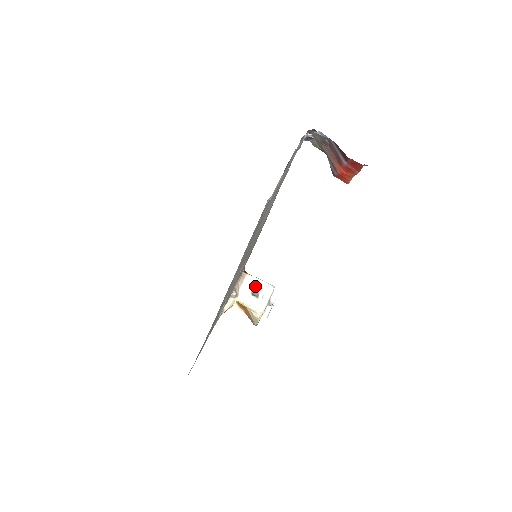
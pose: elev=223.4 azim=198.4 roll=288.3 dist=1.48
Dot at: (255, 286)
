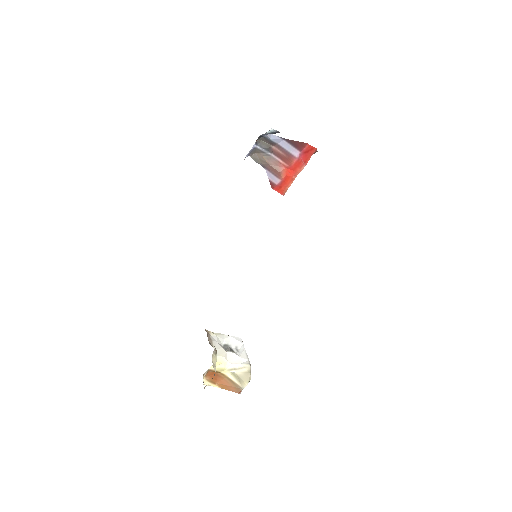
Dot at: (223, 342)
